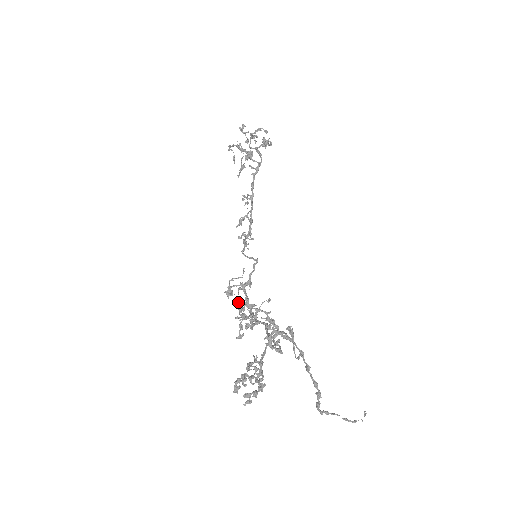
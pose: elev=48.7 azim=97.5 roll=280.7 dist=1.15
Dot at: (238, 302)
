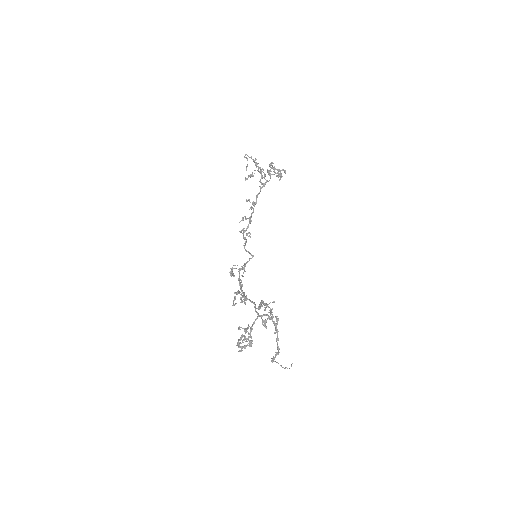
Dot at: (261, 302)
